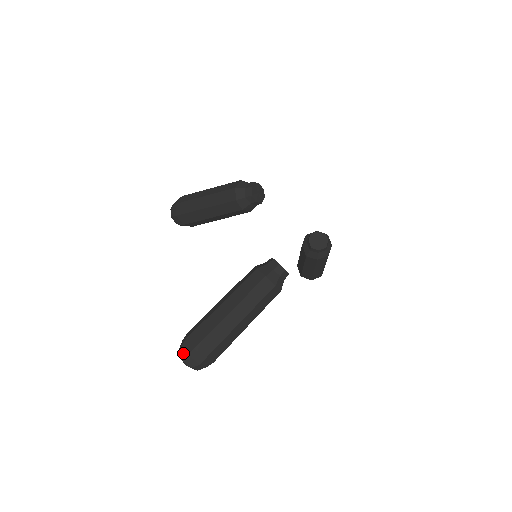
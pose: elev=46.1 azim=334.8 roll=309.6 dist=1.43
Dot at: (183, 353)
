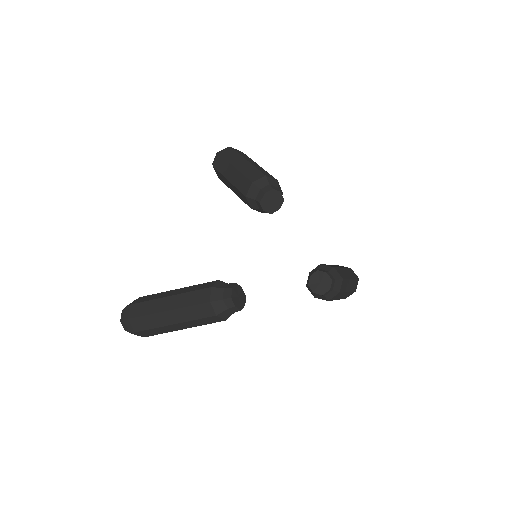
Dot at: (123, 314)
